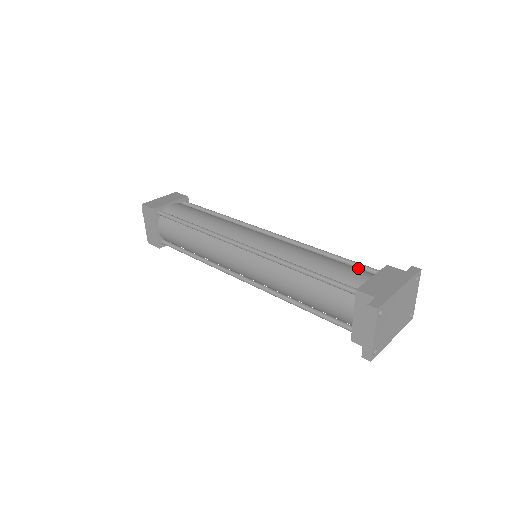
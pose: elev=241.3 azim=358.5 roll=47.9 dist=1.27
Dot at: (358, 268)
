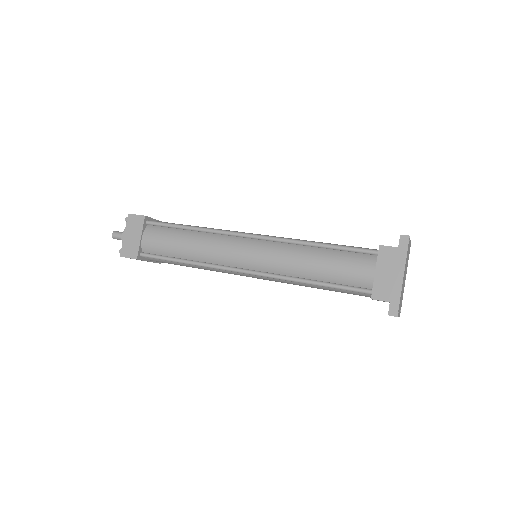
Dot at: (355, 252)
